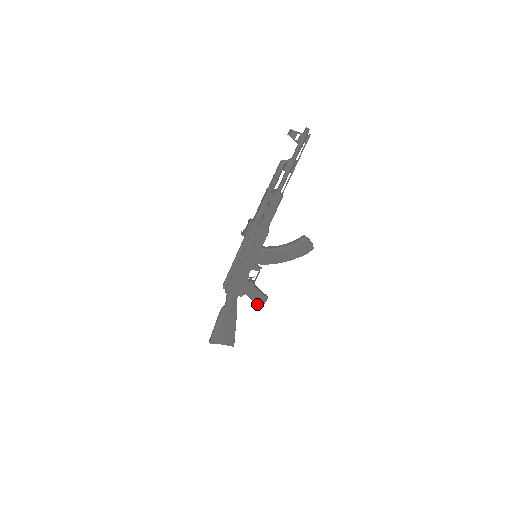
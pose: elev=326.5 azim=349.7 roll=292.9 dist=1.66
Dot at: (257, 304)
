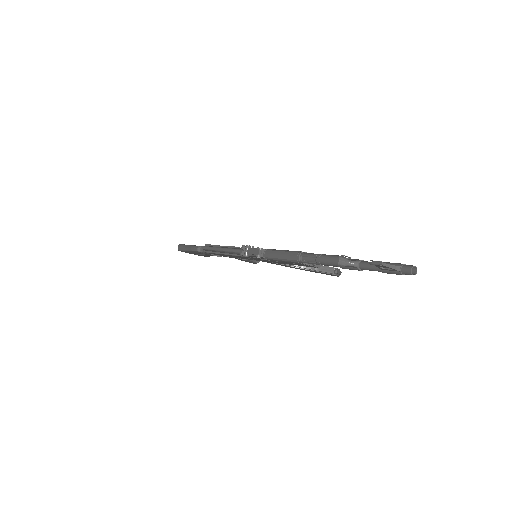
Dot at: occluded
